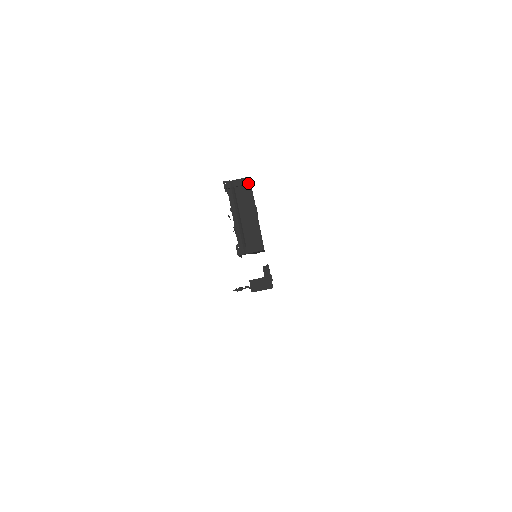
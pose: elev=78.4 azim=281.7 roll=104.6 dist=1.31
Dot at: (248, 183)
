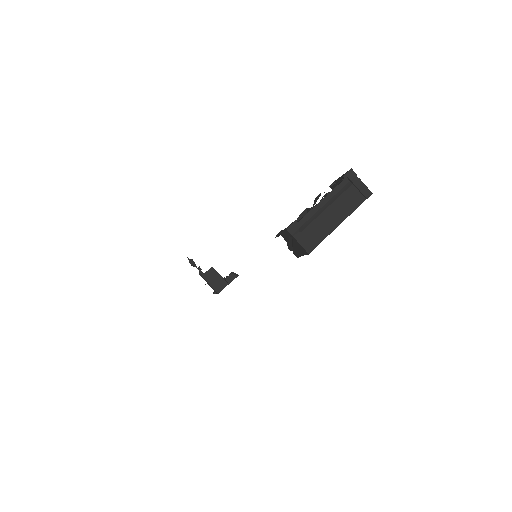
Dot at: (366, 196)
